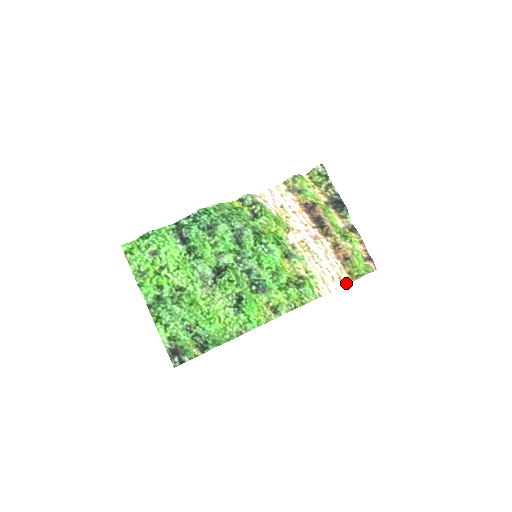
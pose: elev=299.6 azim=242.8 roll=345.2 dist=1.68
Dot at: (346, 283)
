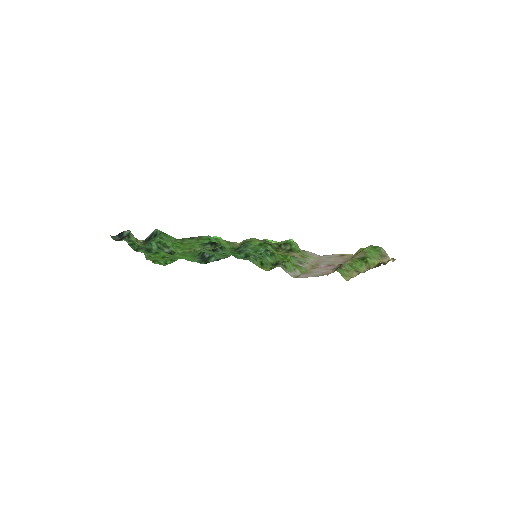
Dot at: (345, 254)
